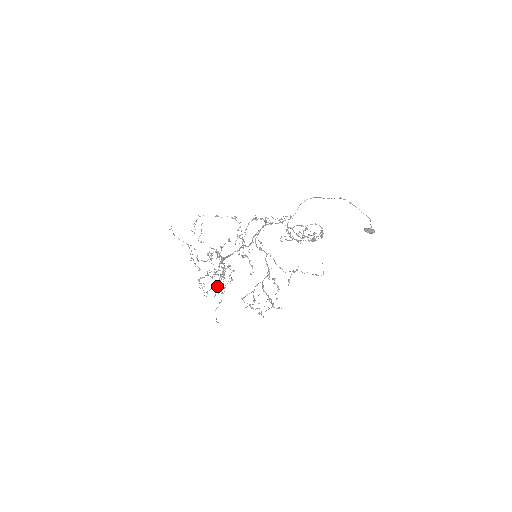
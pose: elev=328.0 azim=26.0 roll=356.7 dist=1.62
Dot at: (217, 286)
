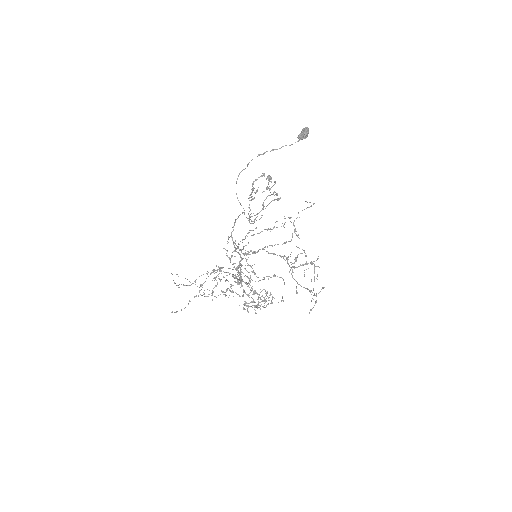
Dot at: occluded
